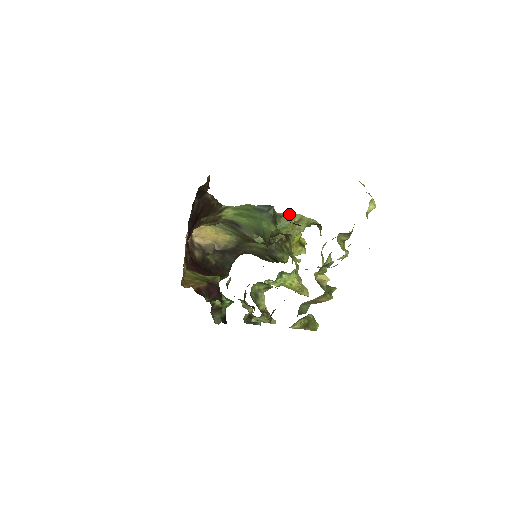
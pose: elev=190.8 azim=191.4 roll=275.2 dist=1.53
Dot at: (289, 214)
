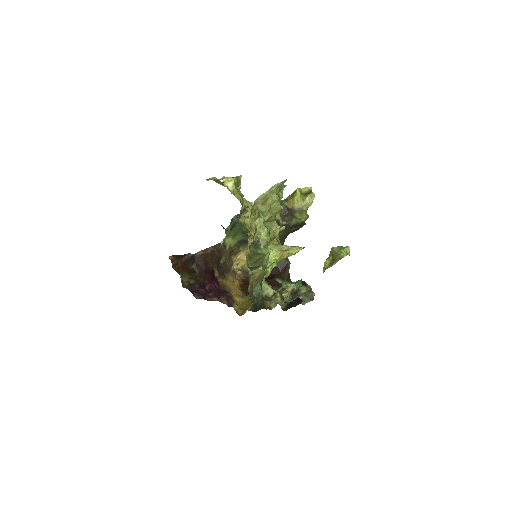
Dot at: occluded
